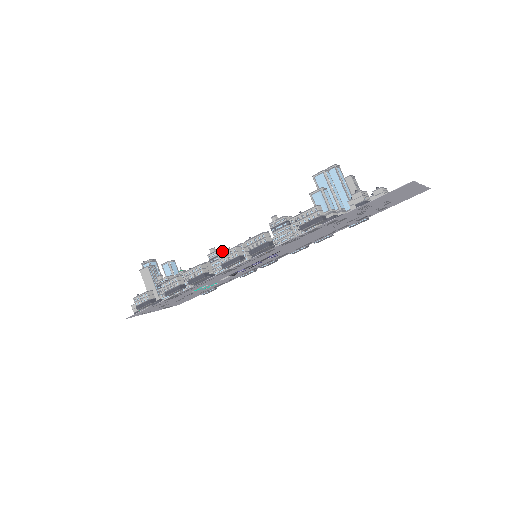
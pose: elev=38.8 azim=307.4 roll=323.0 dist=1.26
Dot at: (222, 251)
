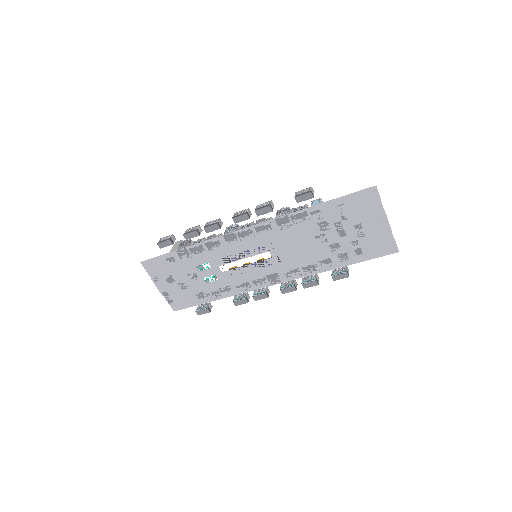
Dot at: occluded
